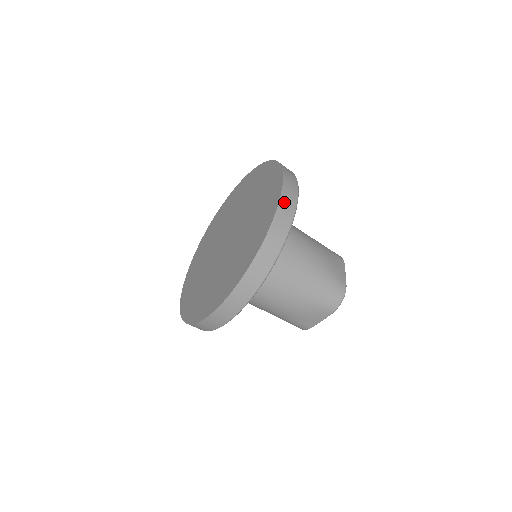
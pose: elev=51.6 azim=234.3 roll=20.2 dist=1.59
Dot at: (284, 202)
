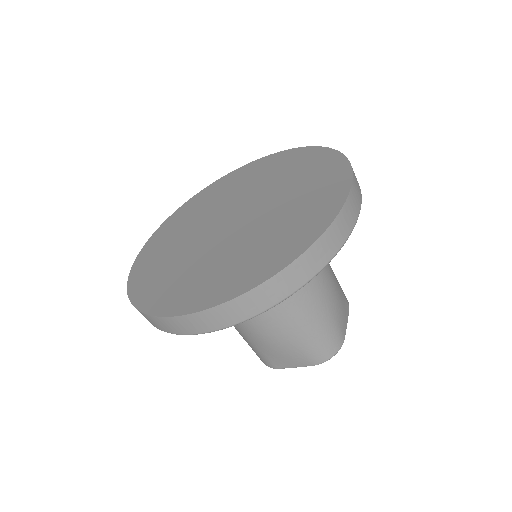
Dot at: (345, 214)
